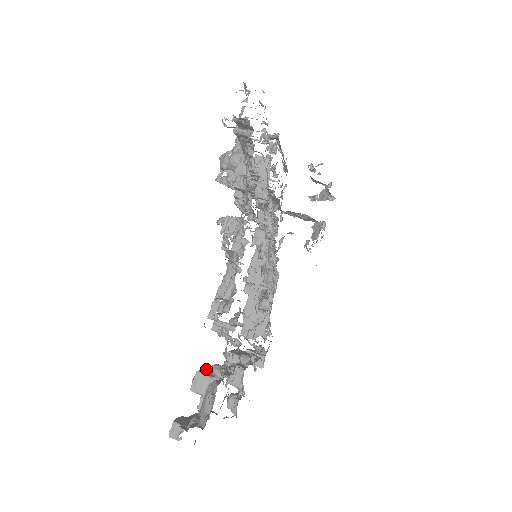
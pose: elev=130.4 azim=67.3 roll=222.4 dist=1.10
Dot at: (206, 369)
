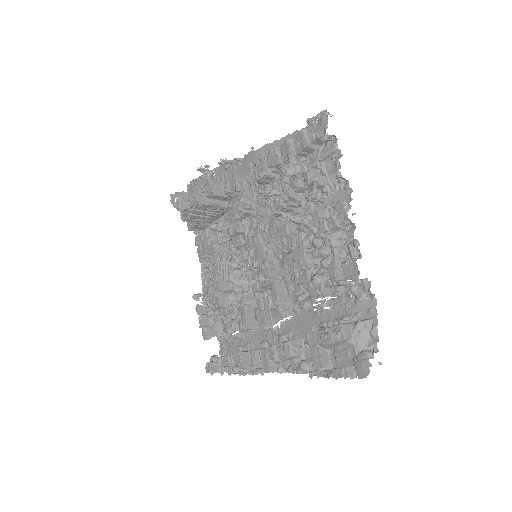
Dot at: (329, 327)
